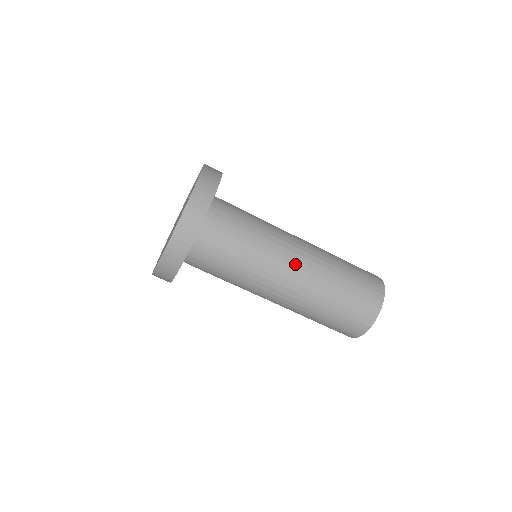
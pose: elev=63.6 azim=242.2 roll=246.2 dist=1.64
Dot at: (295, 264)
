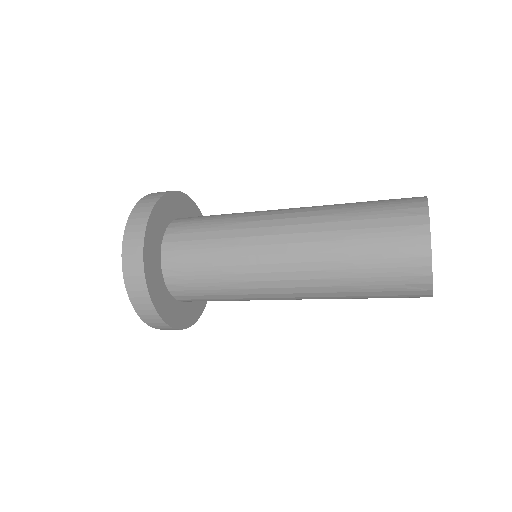
Dot at: (284, 285)
